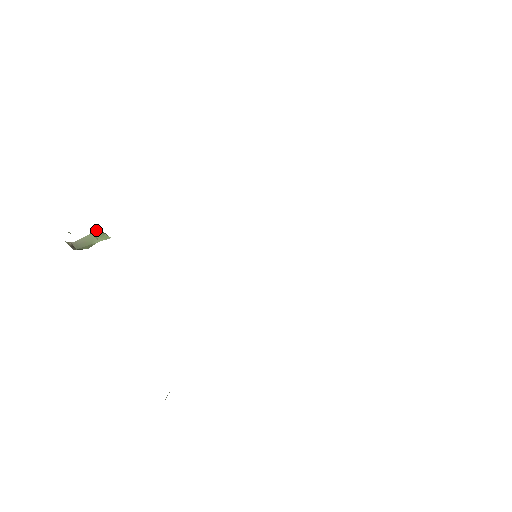
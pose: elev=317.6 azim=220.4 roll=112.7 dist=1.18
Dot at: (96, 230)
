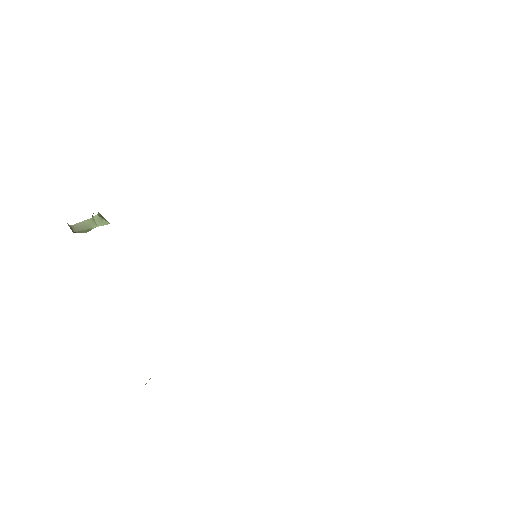
Dot at: (95, 215)
